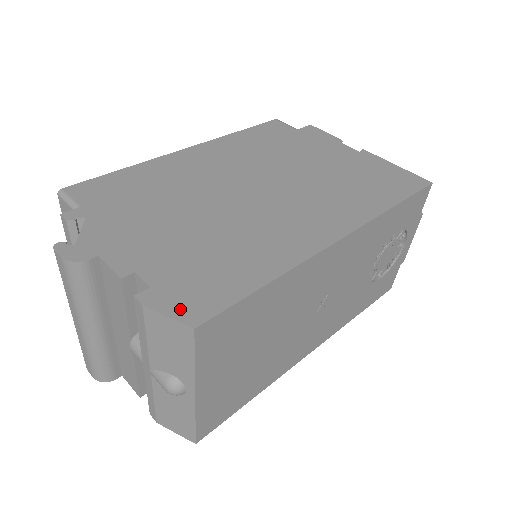
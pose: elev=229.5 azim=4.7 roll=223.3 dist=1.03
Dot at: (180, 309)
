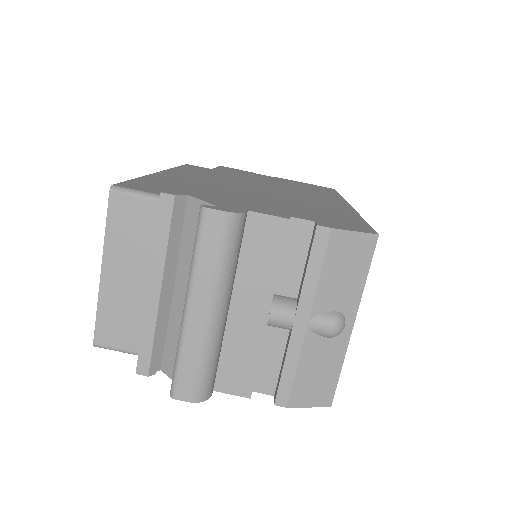
Dot at: (353, 228)
